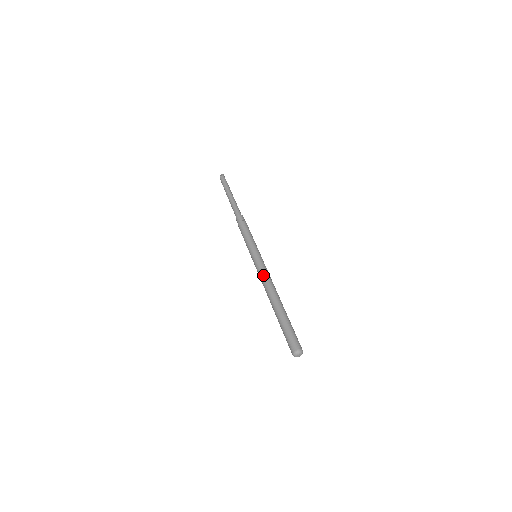
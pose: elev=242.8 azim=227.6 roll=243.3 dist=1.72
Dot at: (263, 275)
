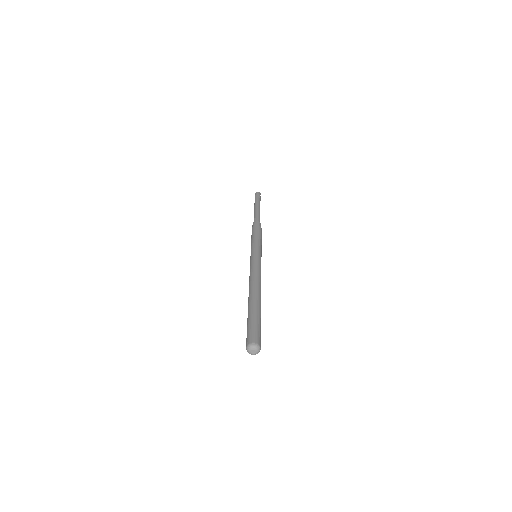
Dot at: (256, 269)
